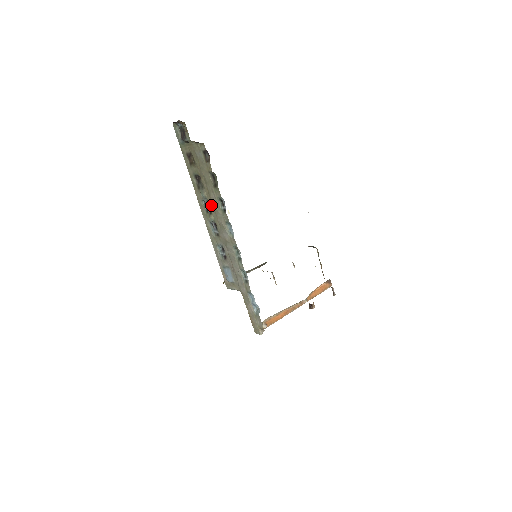
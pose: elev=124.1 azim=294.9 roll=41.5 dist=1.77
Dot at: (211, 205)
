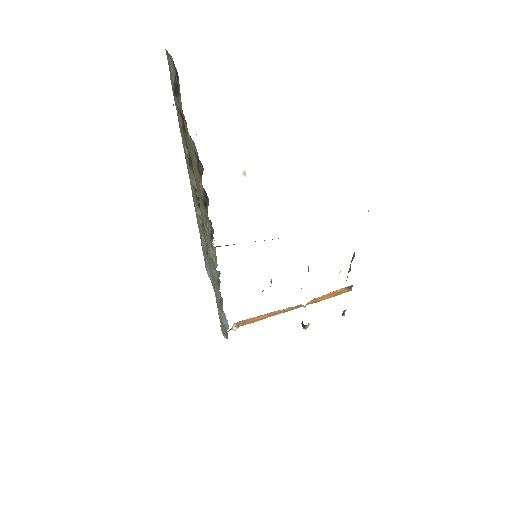
Dot at: occluded
